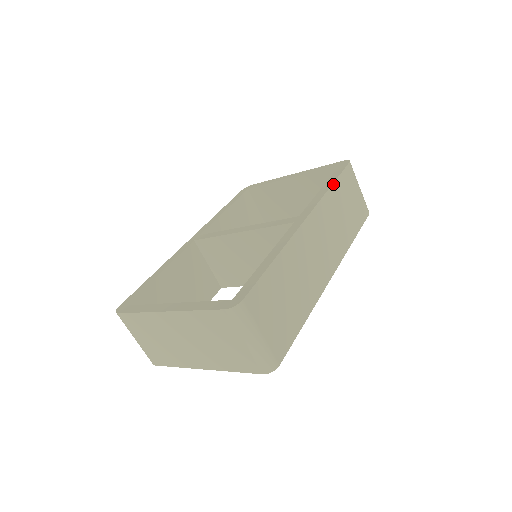
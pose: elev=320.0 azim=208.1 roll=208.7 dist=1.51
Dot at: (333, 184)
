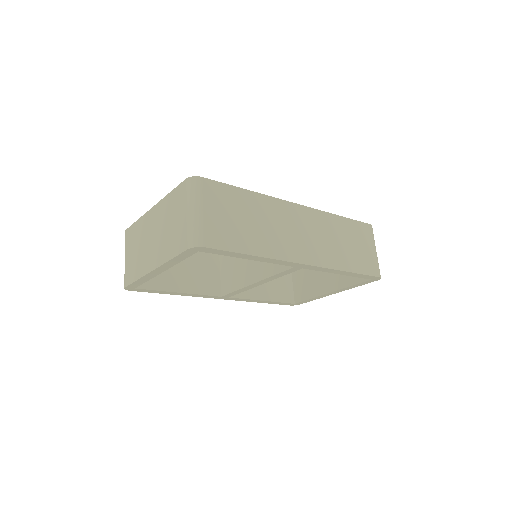
Dot at: (342, 217)
